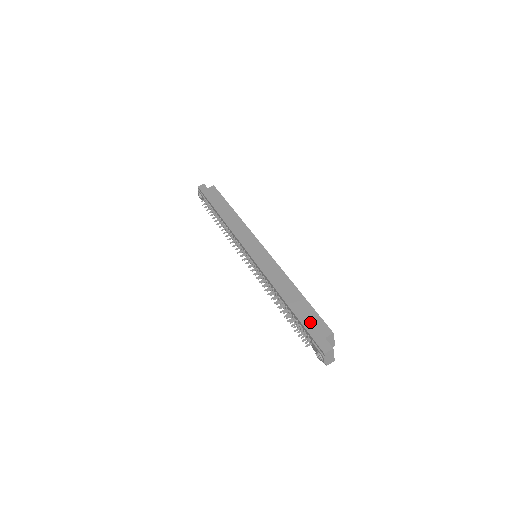
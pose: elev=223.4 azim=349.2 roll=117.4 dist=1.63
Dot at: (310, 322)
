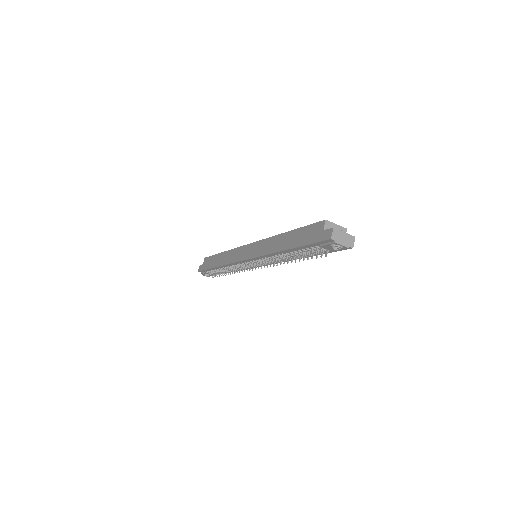
Dot at: (307, 237)
